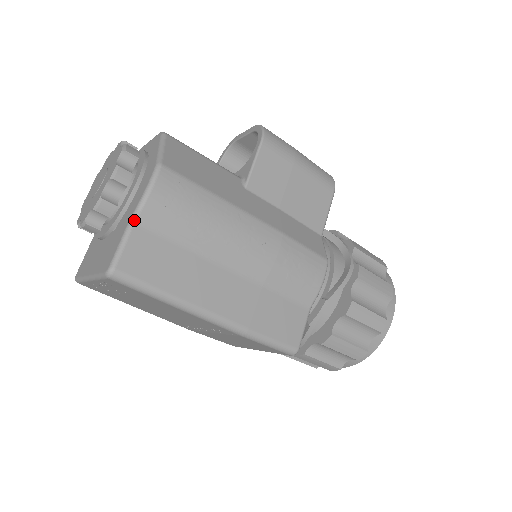
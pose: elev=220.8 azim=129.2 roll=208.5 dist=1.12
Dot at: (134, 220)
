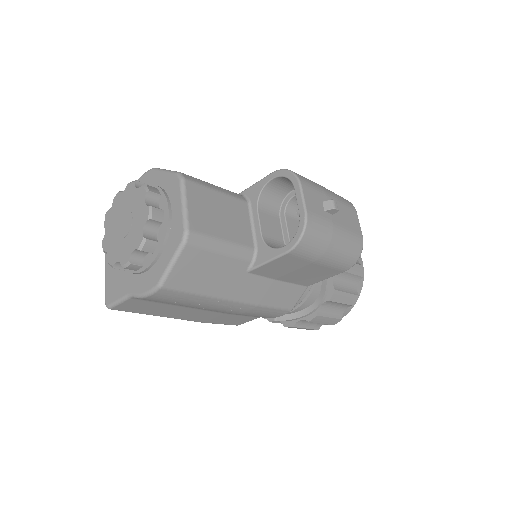
Dot at: (131, 297)
